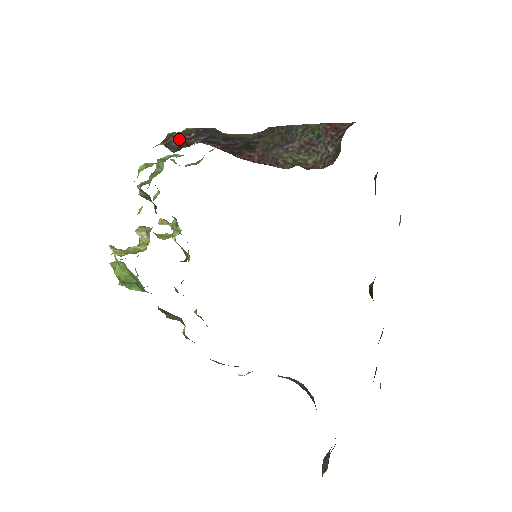
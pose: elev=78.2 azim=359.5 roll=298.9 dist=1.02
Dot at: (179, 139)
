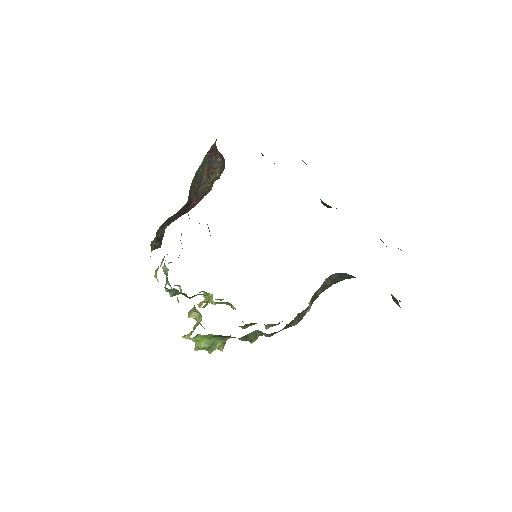
Dot at: (157, 239)
